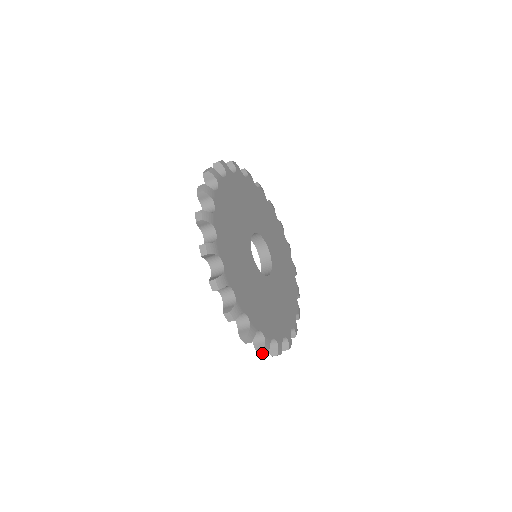
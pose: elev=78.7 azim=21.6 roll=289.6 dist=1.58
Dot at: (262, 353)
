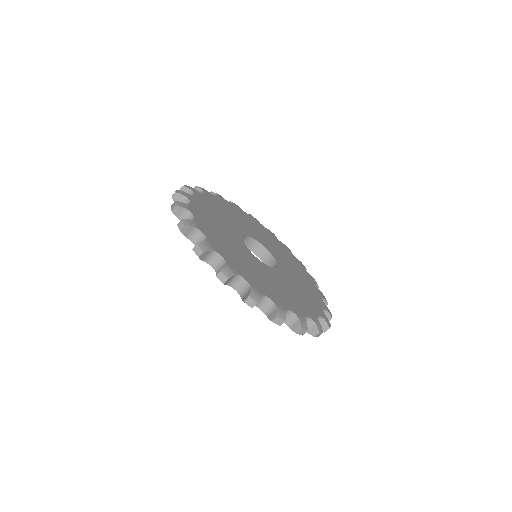
Dot at: (250, 303)
